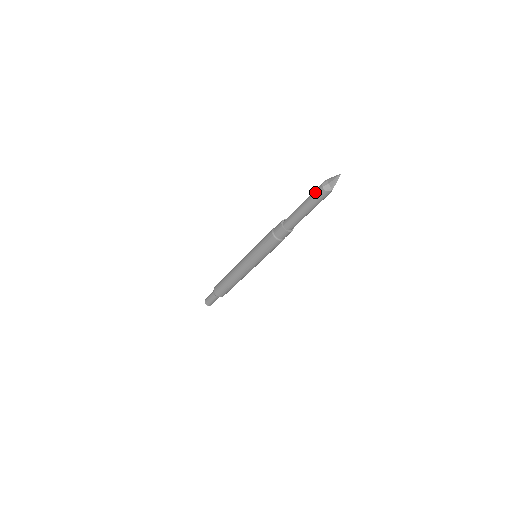
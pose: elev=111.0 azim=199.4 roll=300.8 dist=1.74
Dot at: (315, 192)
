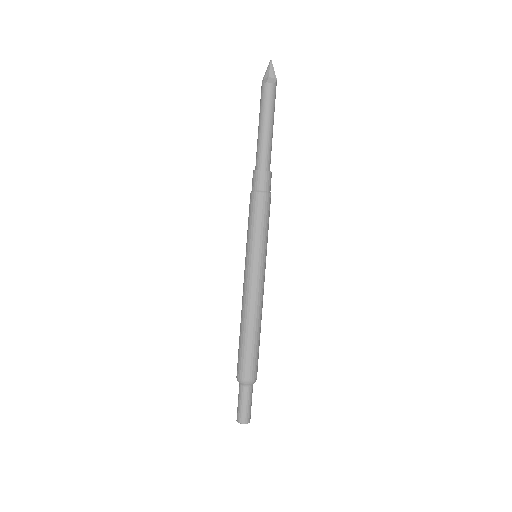
Dot at: (263, 96)
